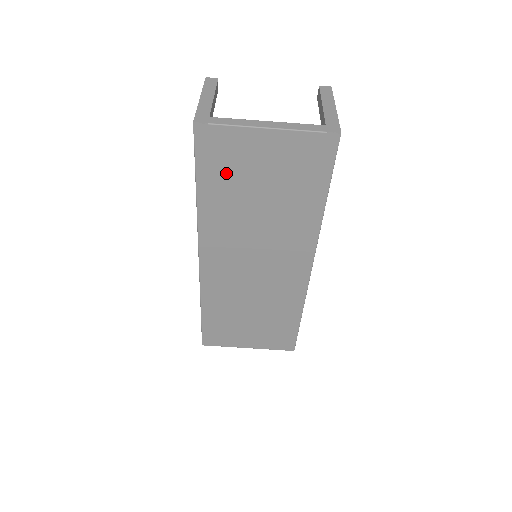
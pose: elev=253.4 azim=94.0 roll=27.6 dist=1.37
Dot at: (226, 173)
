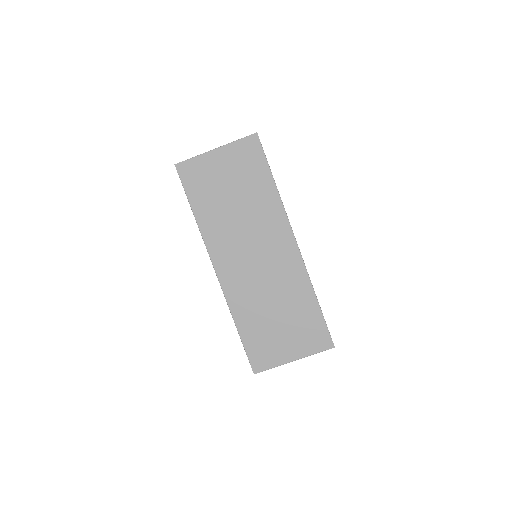
Dot at: (205, 189)
